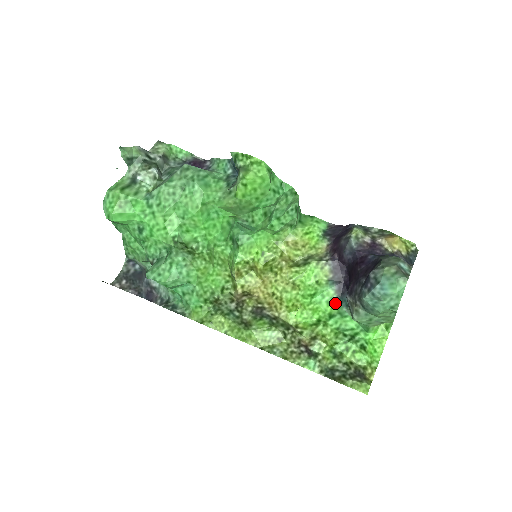
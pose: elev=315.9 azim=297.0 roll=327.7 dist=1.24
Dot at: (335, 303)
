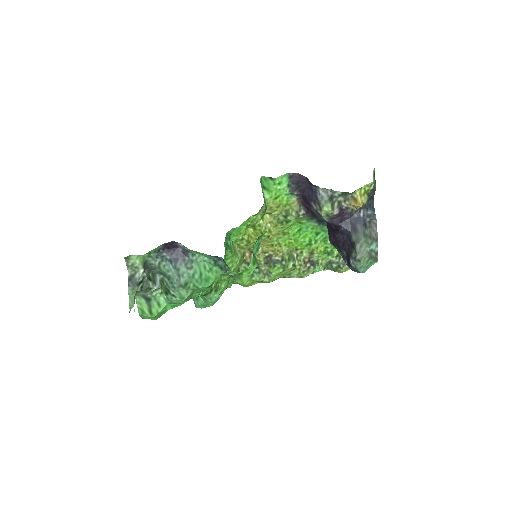
Dot at: (317, 226)
